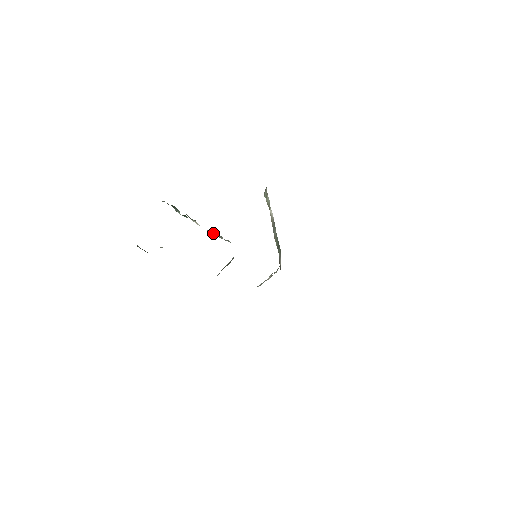
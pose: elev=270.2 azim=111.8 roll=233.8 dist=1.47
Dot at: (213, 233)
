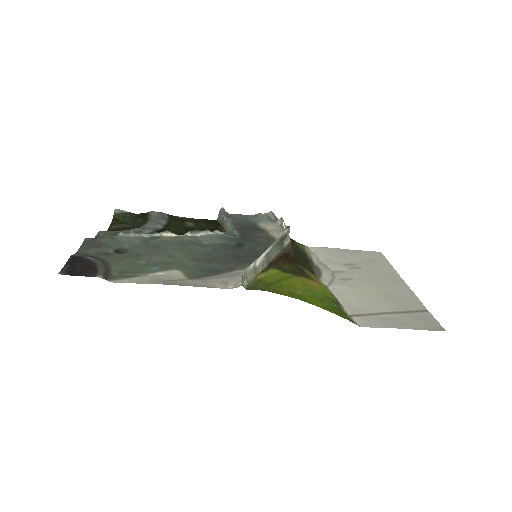
Dot at: (195, 232)
